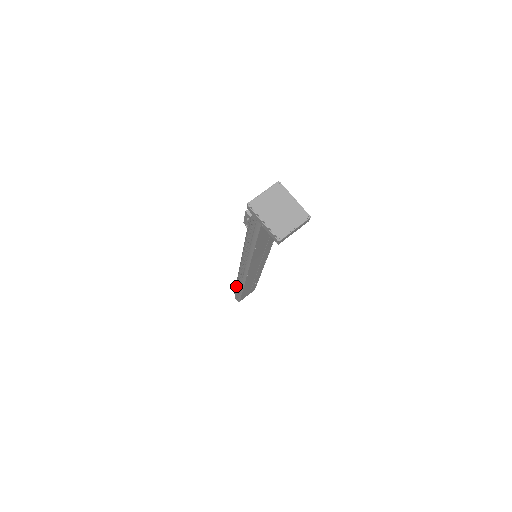
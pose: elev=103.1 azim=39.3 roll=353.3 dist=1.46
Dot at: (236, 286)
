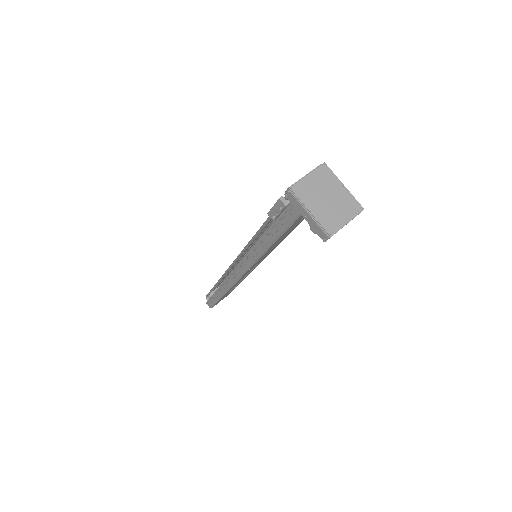
Dot at: (211, 290)
